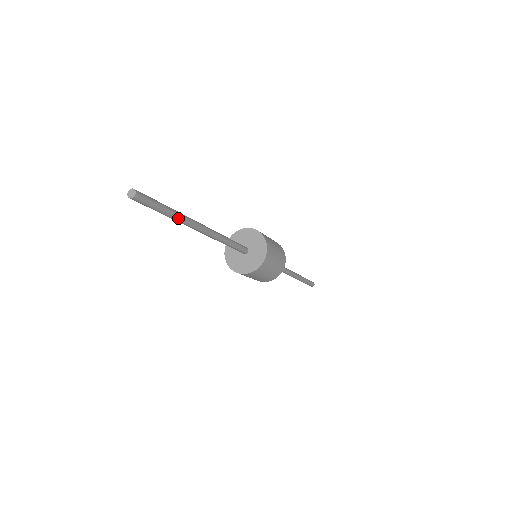
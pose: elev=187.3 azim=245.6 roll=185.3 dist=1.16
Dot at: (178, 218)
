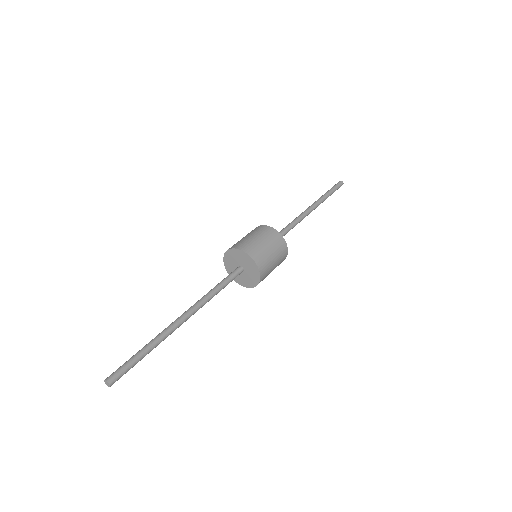
Dot at: (157, 344)
